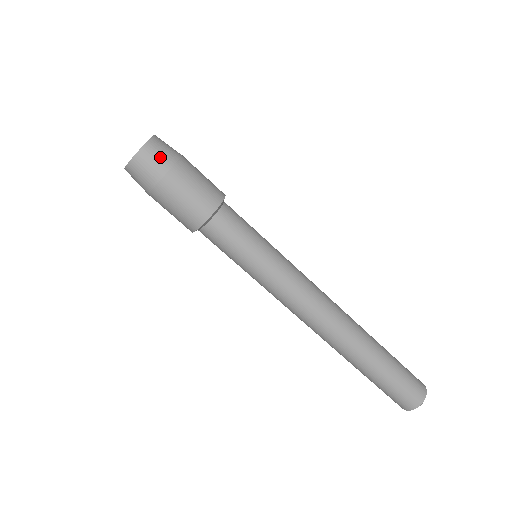
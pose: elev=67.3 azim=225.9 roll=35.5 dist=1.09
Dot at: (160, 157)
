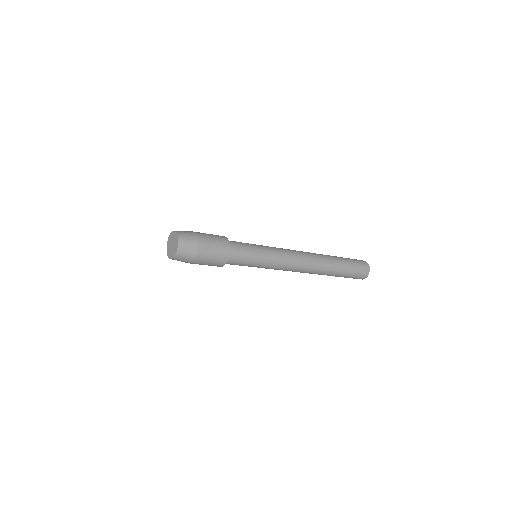
Dot at: (189, 244)
